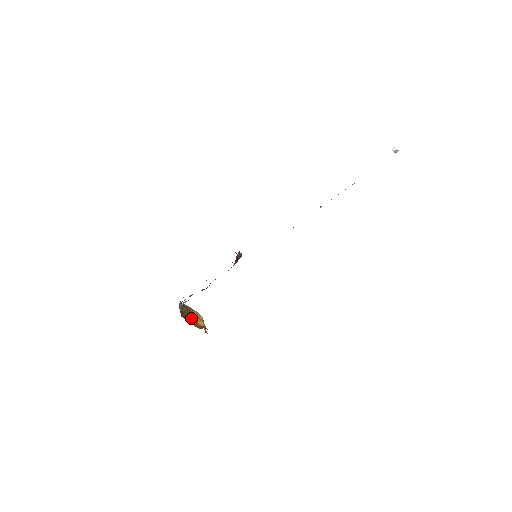
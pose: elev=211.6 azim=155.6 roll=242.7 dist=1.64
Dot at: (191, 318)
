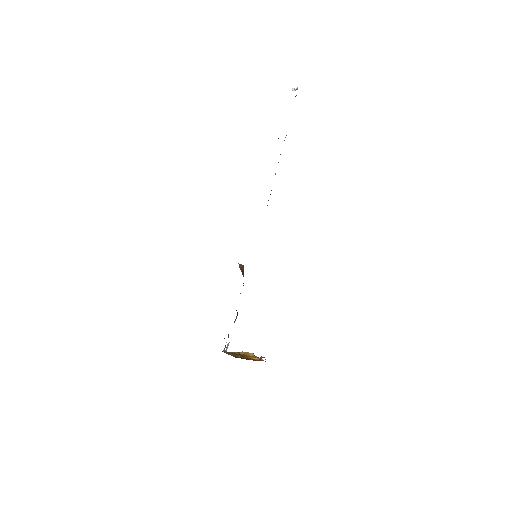
Dot at: occluded
